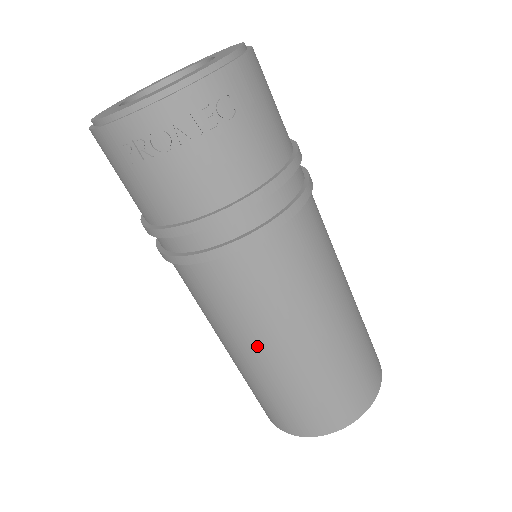
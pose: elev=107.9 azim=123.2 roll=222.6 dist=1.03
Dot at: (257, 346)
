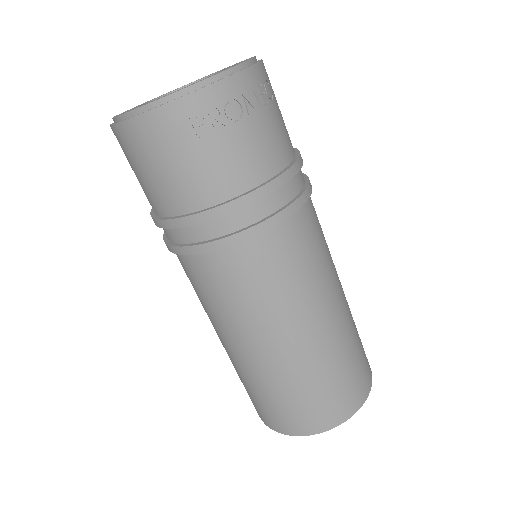
Dot at: (300, 323)
